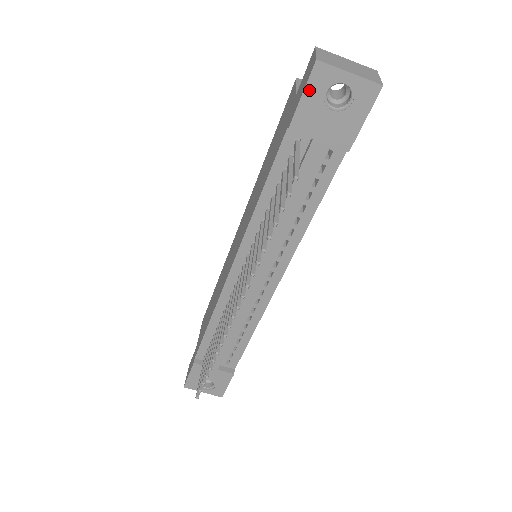
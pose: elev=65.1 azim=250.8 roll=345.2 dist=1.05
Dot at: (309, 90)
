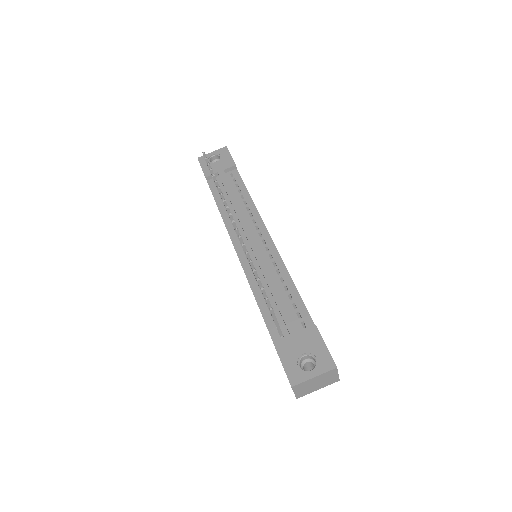
Dot at: (202, 164)
